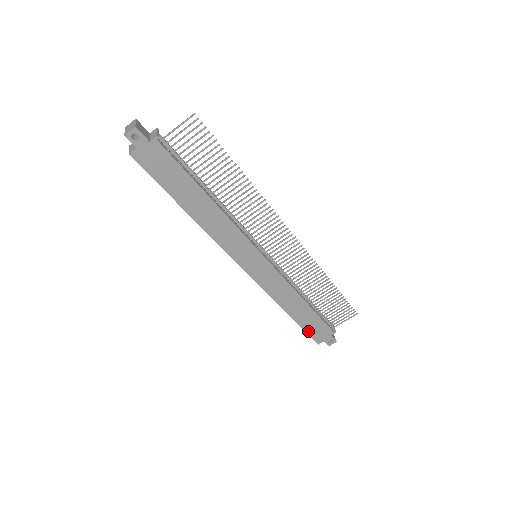
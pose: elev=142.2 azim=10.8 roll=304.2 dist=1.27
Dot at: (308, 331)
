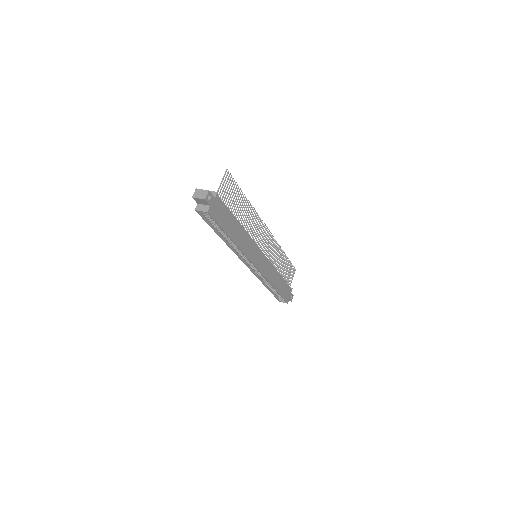
Dot at: (283, 296)
